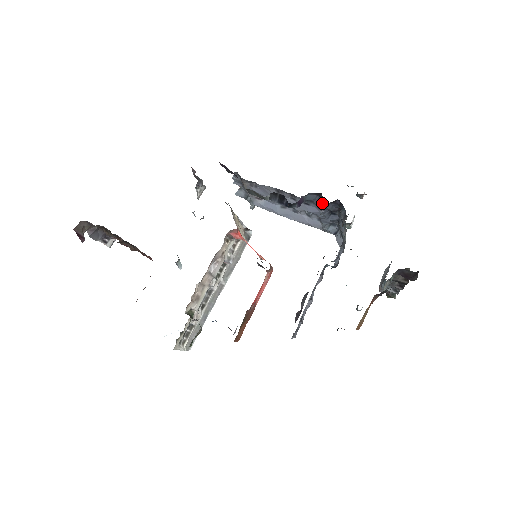
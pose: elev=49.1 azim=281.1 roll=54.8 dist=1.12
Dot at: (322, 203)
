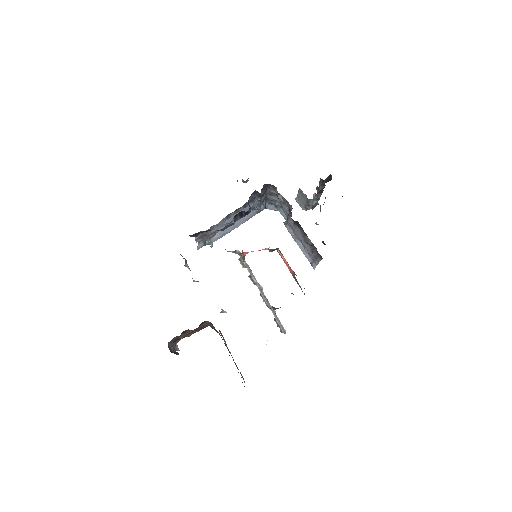
Dot at: (259, 195)
